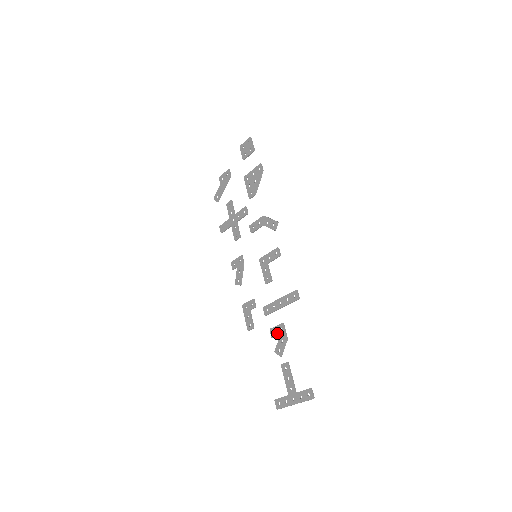
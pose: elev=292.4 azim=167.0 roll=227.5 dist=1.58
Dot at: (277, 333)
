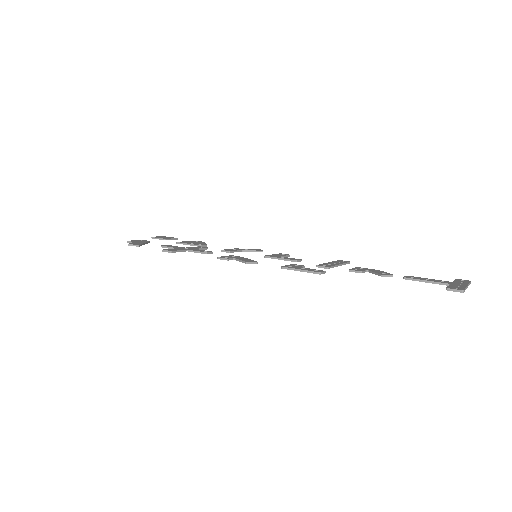
Dot at: (362, 269)
